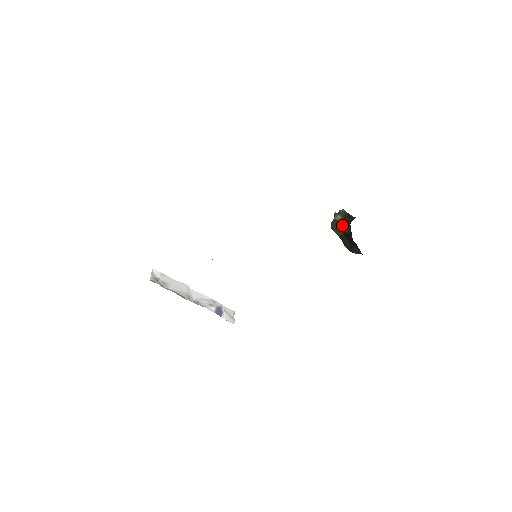
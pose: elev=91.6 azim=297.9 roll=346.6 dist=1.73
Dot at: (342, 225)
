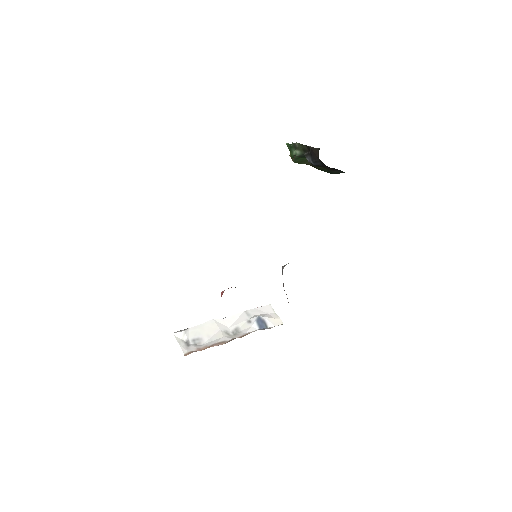
Dot at: (307, 159)
